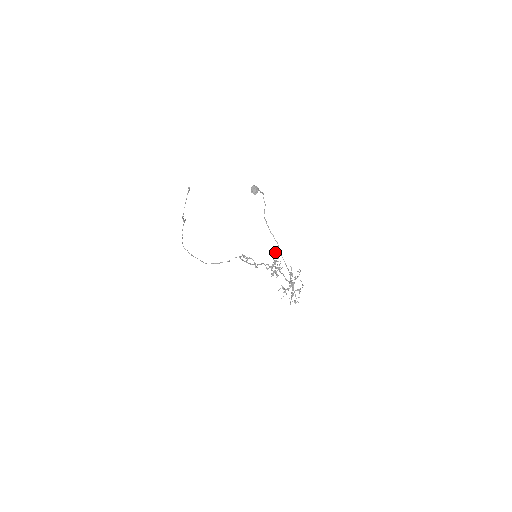
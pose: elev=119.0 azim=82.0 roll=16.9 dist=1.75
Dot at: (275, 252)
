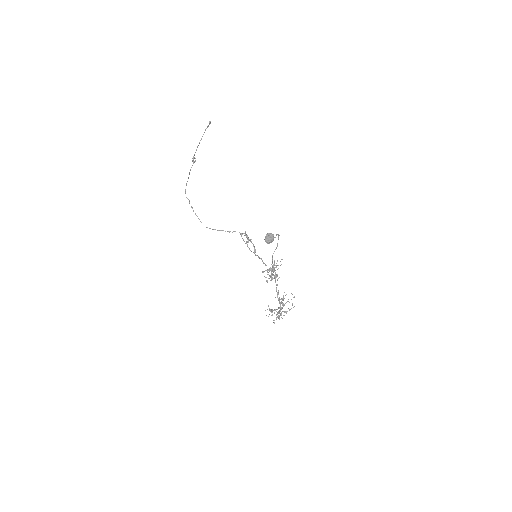
Dot at: occluded
